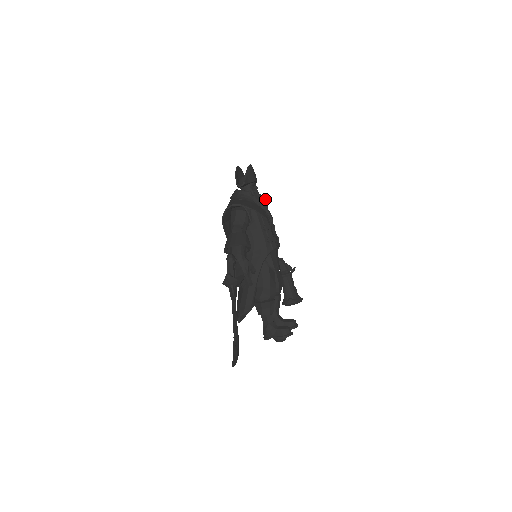
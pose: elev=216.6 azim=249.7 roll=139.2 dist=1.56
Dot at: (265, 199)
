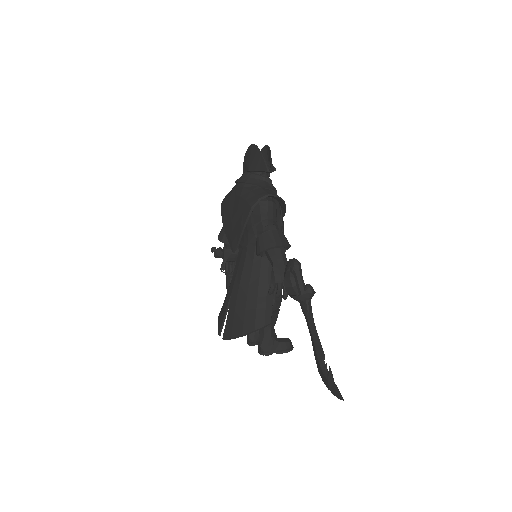
Dot at: (276, 190)
